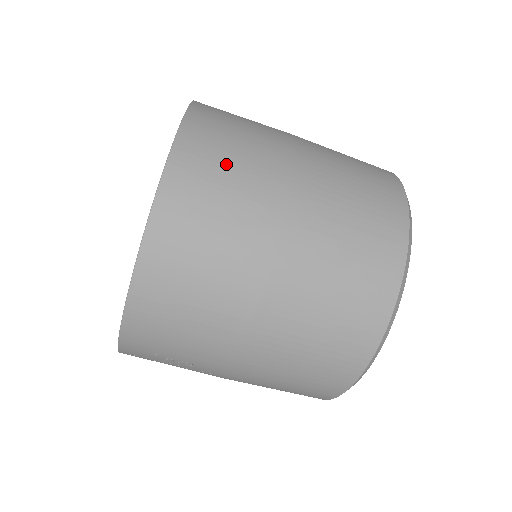
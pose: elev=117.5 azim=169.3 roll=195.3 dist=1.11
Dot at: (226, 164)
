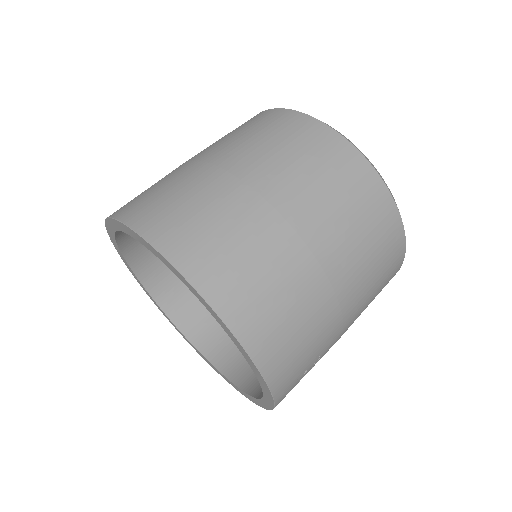
Dot at: (204, 224)
